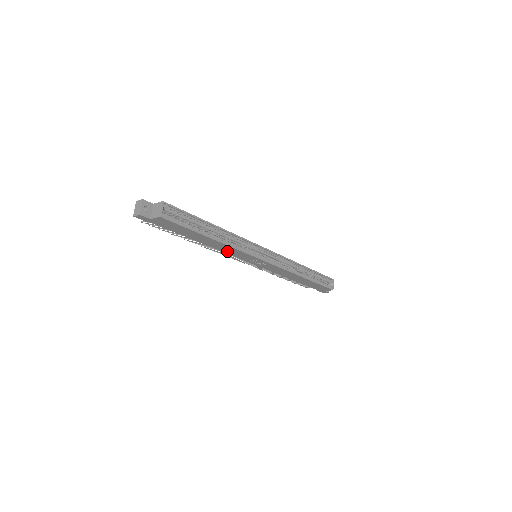
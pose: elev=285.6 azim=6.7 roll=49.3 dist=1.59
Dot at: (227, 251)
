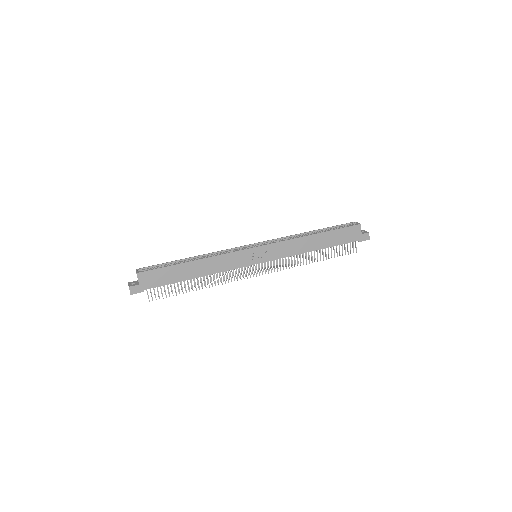
Dot at: (224, 267)
